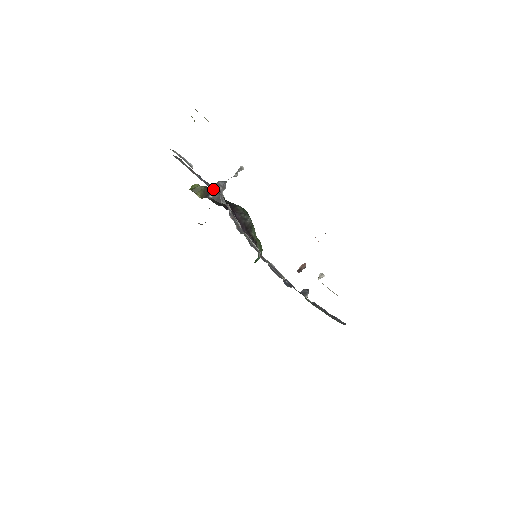
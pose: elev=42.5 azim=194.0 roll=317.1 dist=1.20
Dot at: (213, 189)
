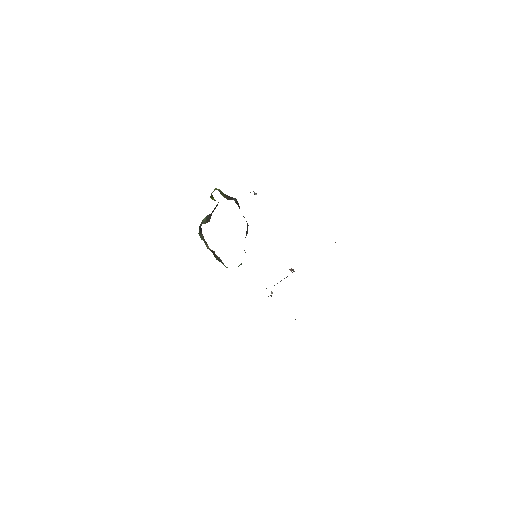
Dot at: occluded
